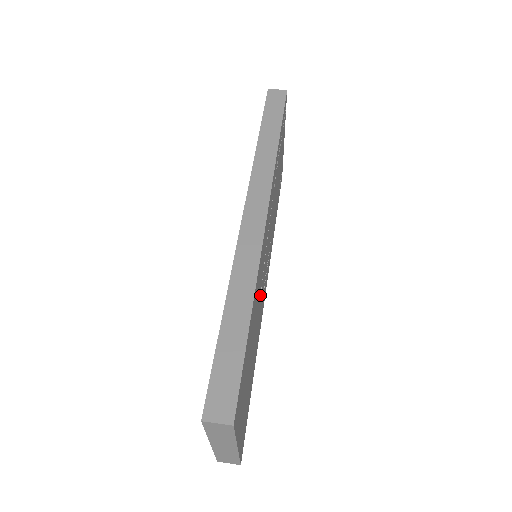
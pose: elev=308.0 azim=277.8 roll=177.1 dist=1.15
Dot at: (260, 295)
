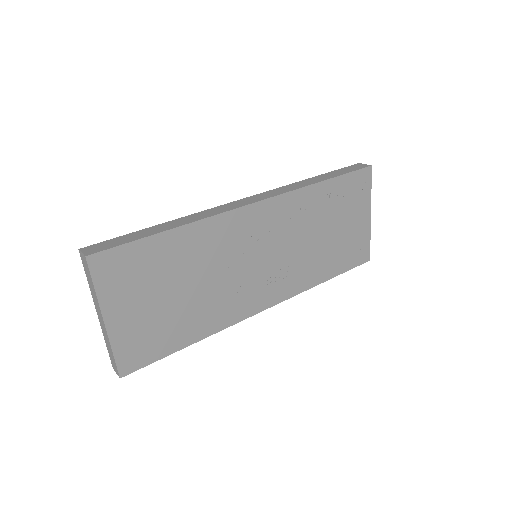
Dot at: (226, 269)
